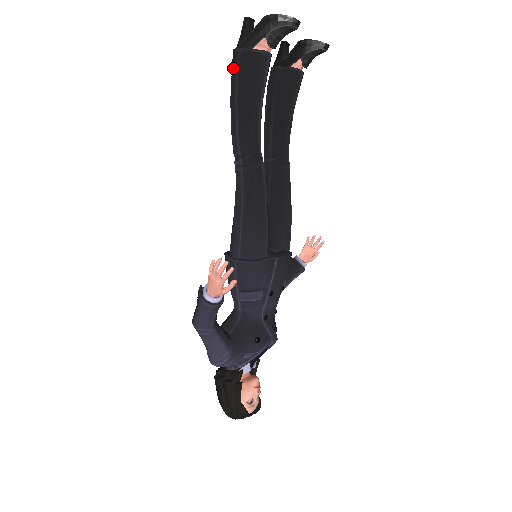
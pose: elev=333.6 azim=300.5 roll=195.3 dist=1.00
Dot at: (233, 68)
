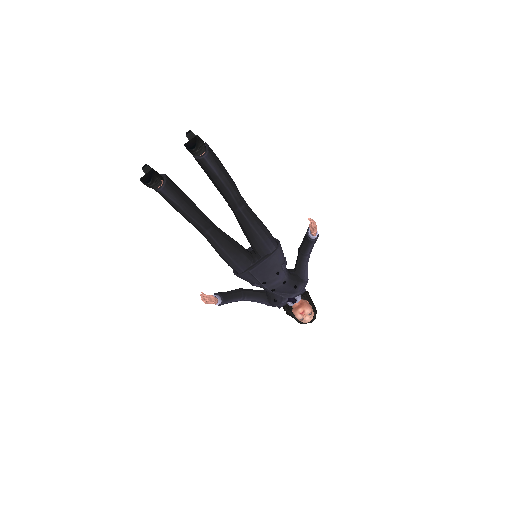
Dot at: occluded
